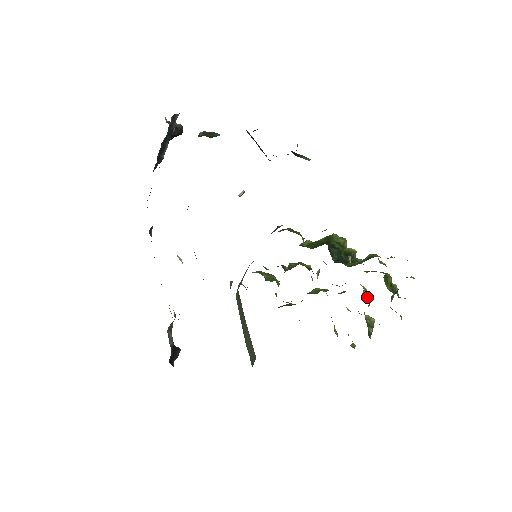
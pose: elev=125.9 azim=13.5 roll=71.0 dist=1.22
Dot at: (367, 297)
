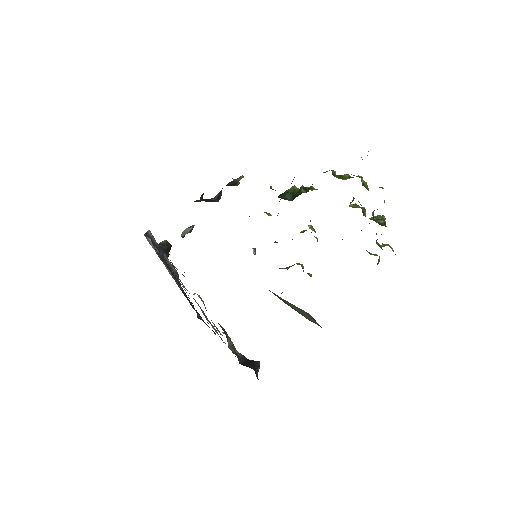
Dot at: occluded
